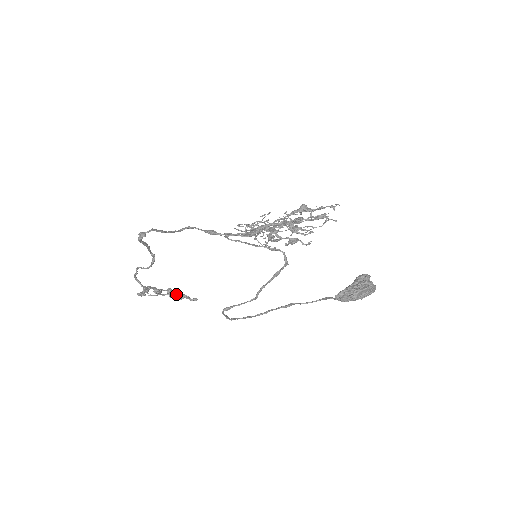
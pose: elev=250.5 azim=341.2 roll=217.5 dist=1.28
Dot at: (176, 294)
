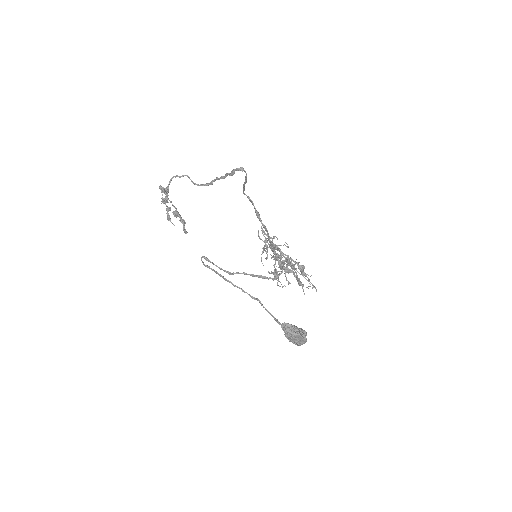
Dot at: occluded
